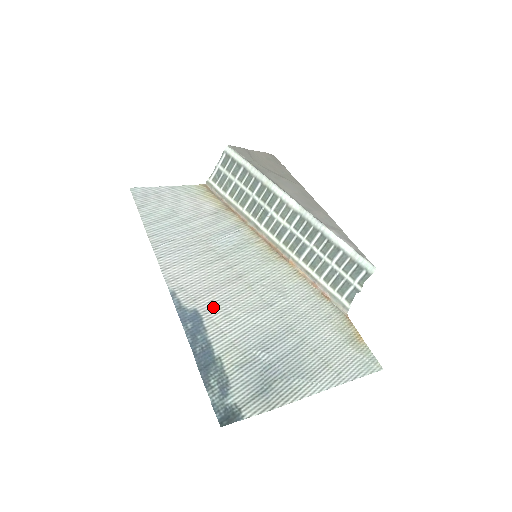
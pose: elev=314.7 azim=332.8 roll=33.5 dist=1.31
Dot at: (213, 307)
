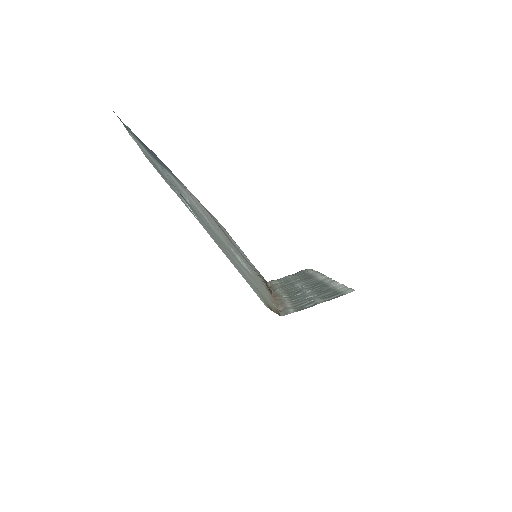
Dot at: (193, 199)
